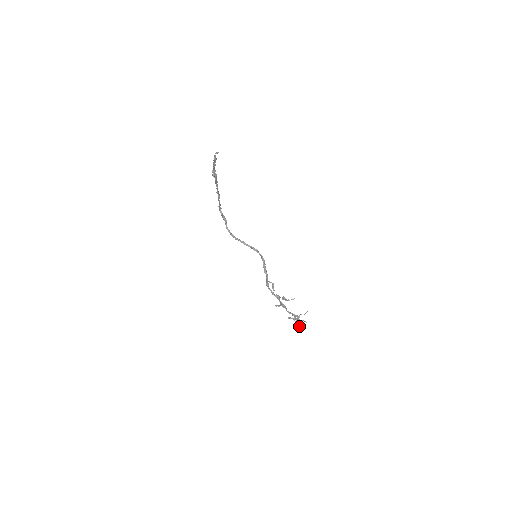
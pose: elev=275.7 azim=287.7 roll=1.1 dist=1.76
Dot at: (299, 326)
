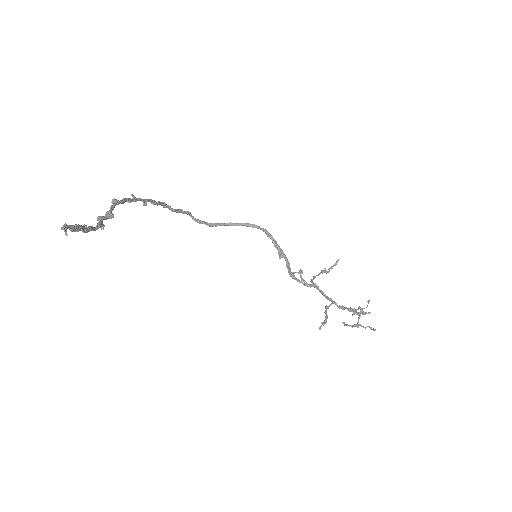
Dot at: (363, 312)
